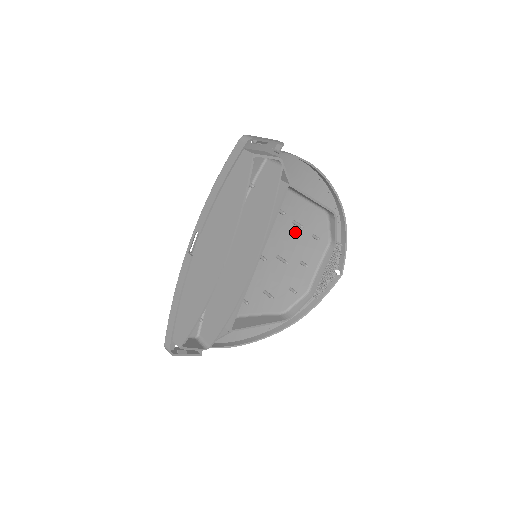
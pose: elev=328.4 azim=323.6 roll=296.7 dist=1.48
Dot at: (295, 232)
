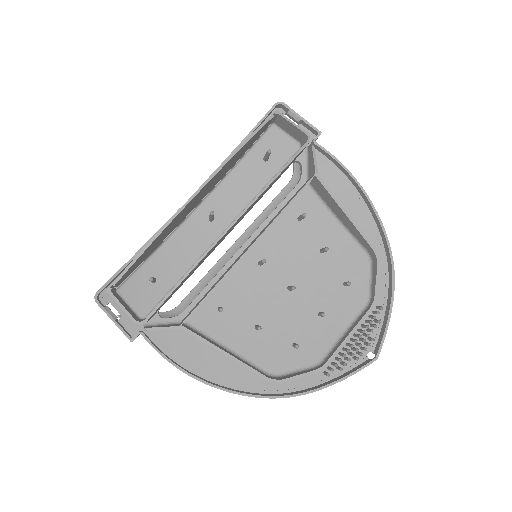
Dot at: (321, 267)
